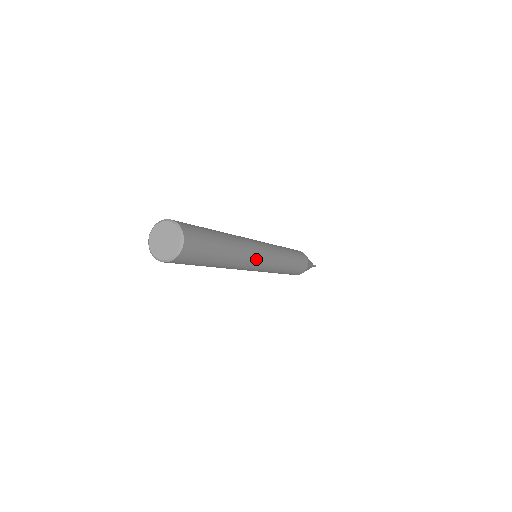
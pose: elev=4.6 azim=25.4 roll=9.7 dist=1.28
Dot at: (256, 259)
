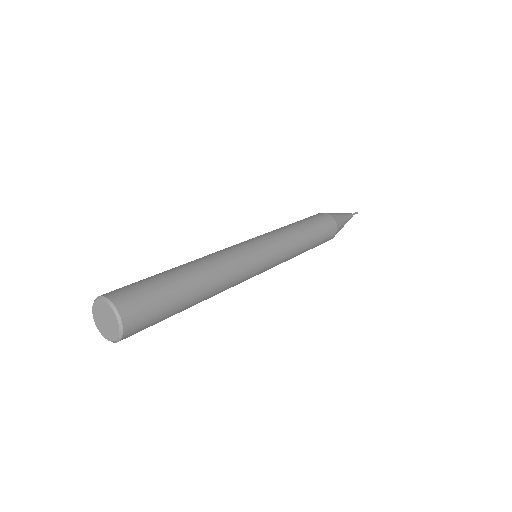
Dot at: (246, 277)
